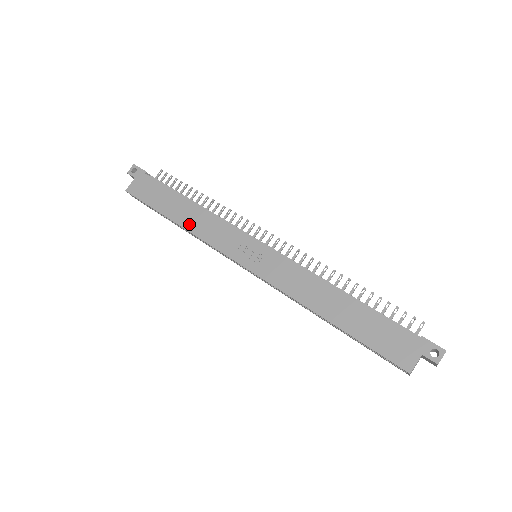
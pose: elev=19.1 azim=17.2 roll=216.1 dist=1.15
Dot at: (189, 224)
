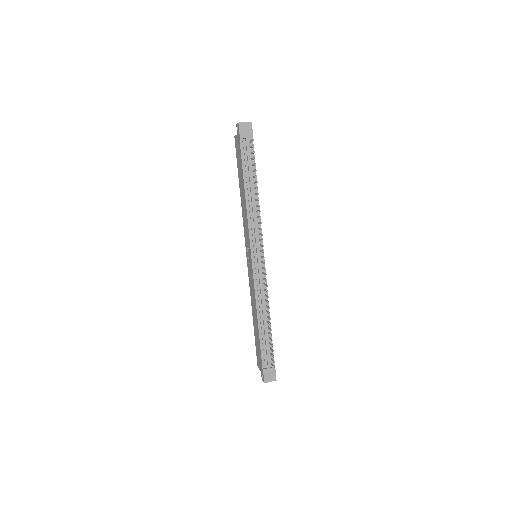
Dot at: (242, 203)
